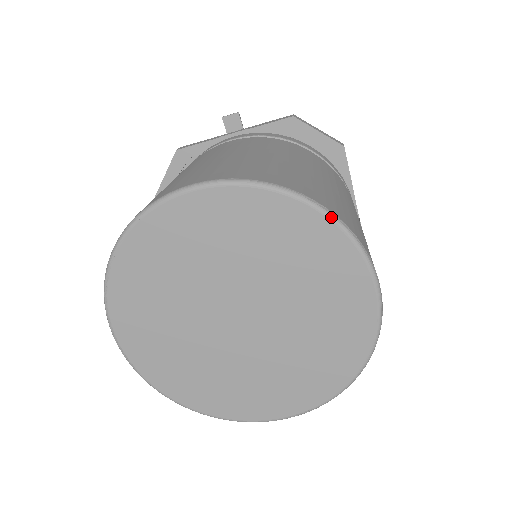
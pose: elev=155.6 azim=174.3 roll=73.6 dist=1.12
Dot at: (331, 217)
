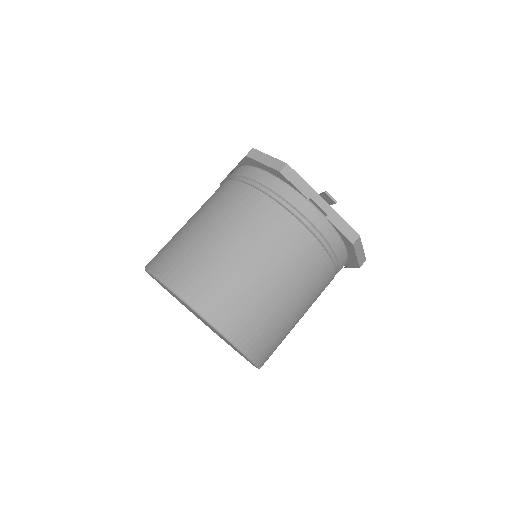
Dot at: (256, 366)
